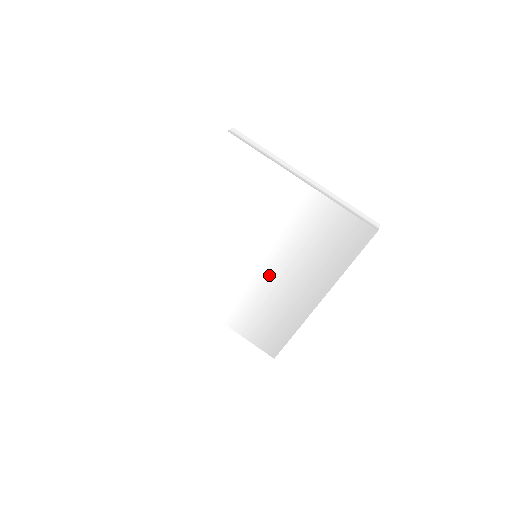
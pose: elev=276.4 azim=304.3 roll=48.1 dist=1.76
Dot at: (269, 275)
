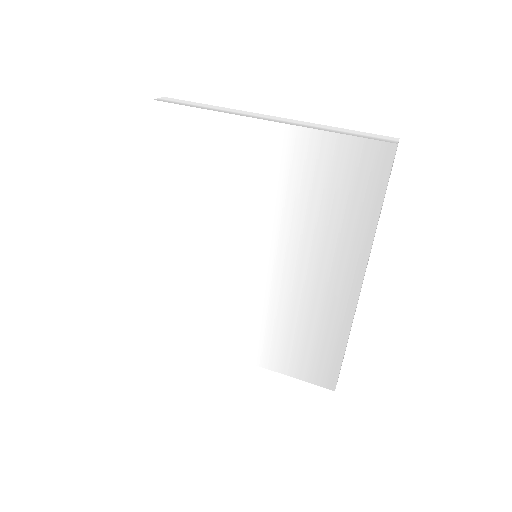
Dot at: (281, 274)
